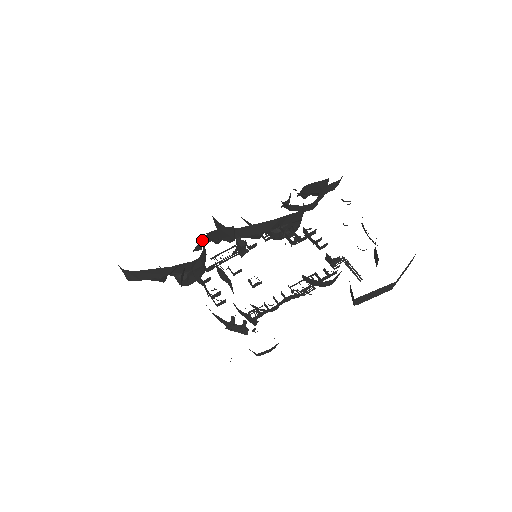
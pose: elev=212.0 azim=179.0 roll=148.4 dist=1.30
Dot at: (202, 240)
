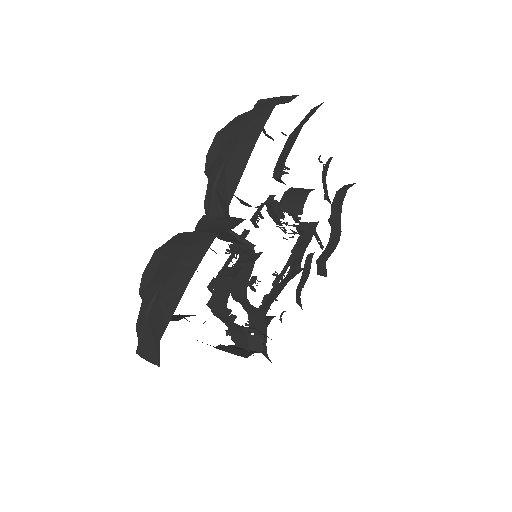
Dot at: occluded
